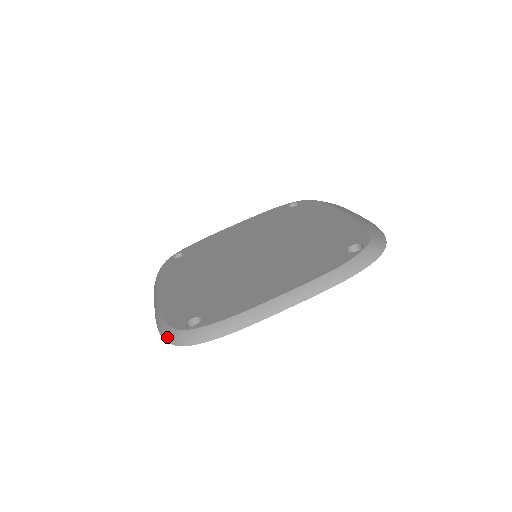
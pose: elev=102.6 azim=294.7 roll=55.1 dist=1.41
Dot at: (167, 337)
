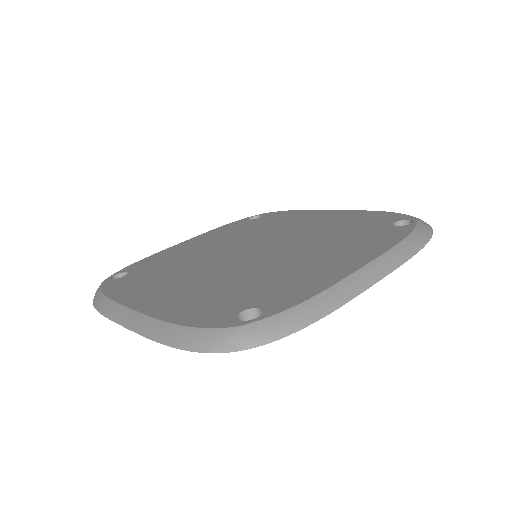
Dot at: (207, 344)
